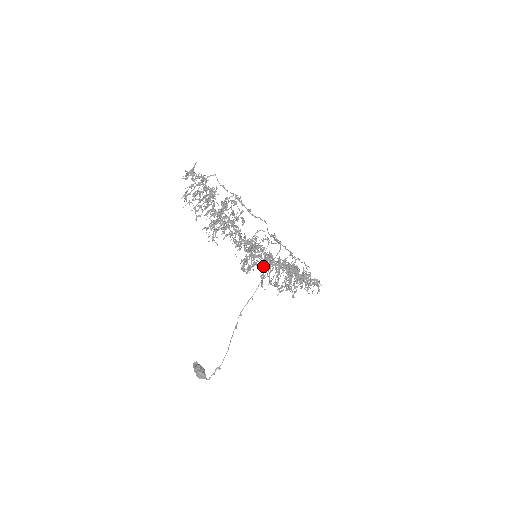
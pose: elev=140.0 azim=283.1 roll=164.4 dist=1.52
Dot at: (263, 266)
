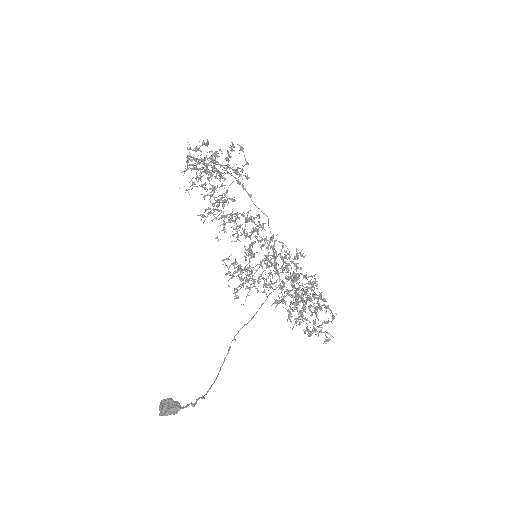
Dot at: occluded
